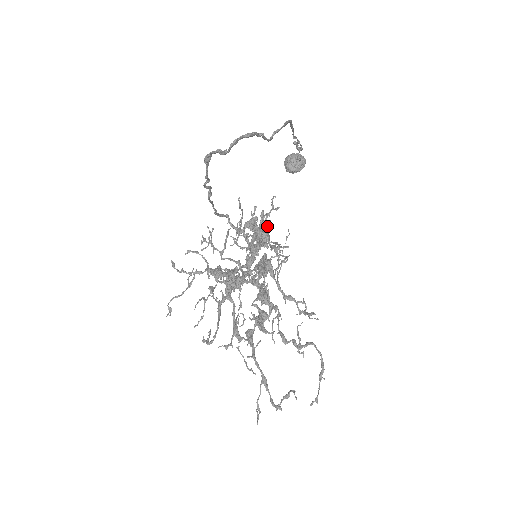
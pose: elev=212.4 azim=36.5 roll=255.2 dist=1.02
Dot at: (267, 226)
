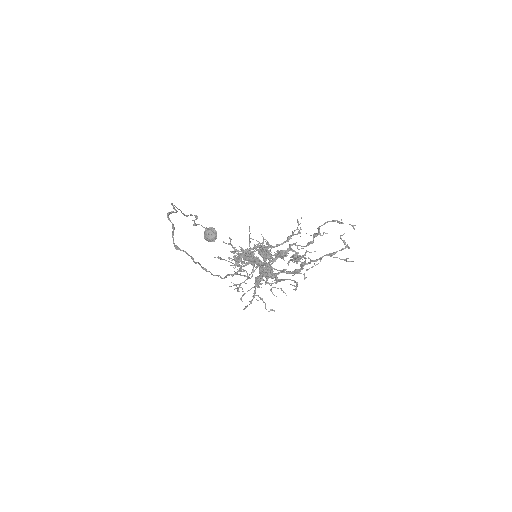
Dot at: (241, 250)
